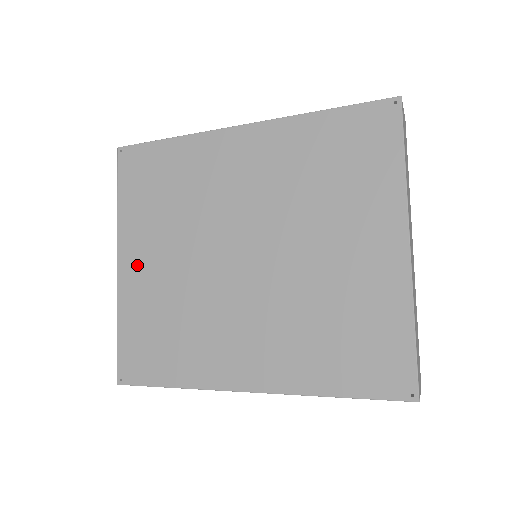
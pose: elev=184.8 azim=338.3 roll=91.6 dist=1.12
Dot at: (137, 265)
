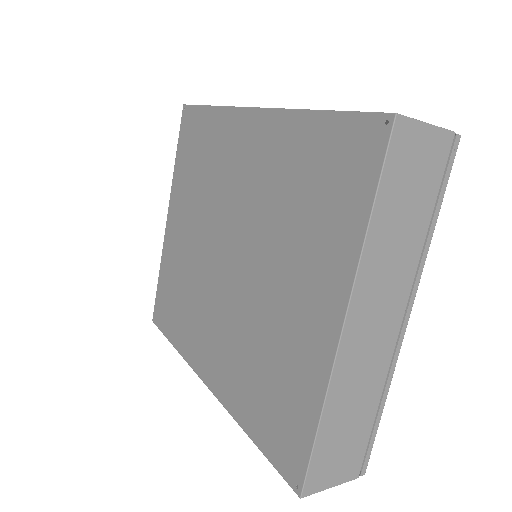
Dot at: (175, 227)
